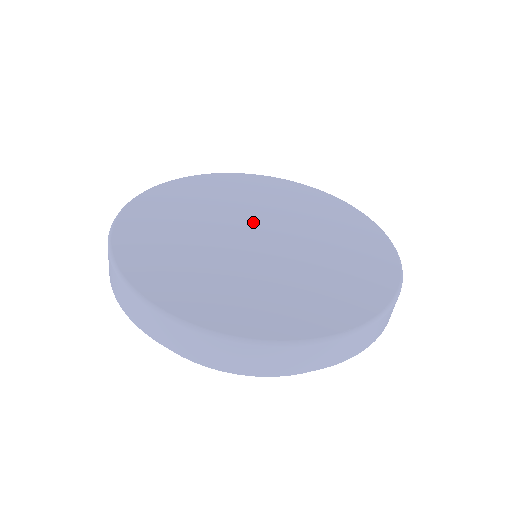
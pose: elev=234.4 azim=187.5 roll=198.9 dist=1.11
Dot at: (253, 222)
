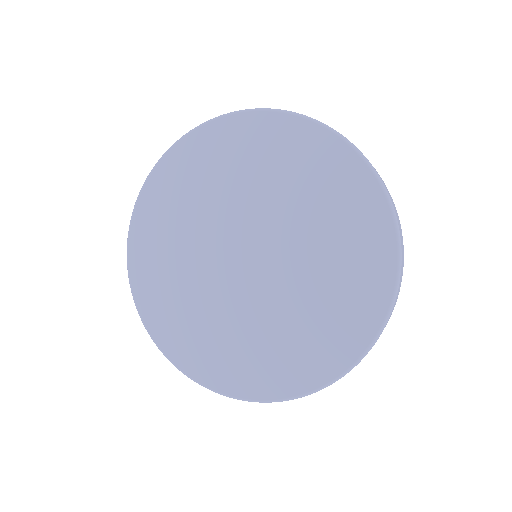
Dot at: (232, 236)
